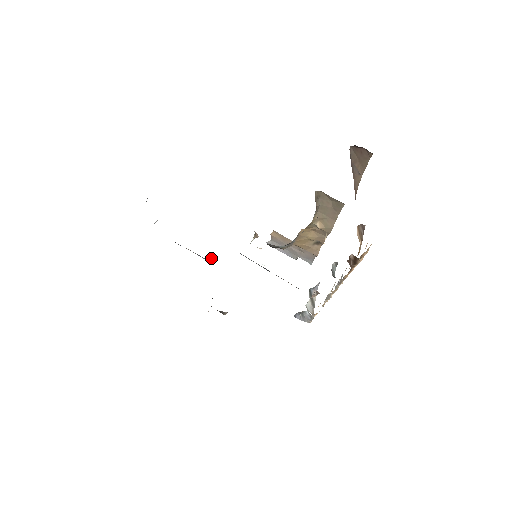
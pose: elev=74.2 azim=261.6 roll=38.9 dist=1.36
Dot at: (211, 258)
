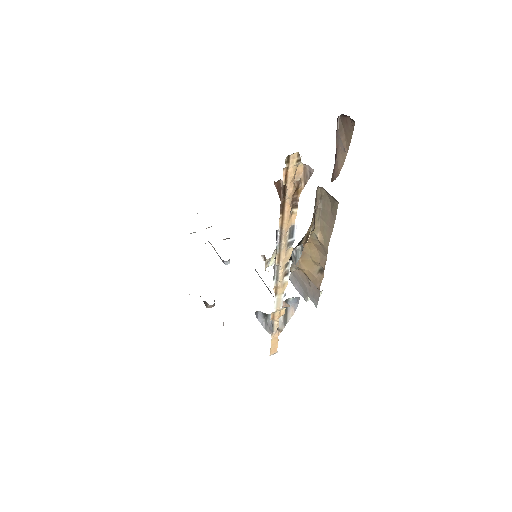
Dot at: (228, 262)
